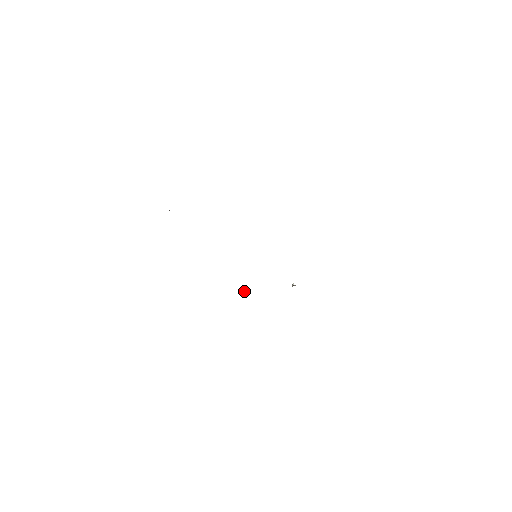
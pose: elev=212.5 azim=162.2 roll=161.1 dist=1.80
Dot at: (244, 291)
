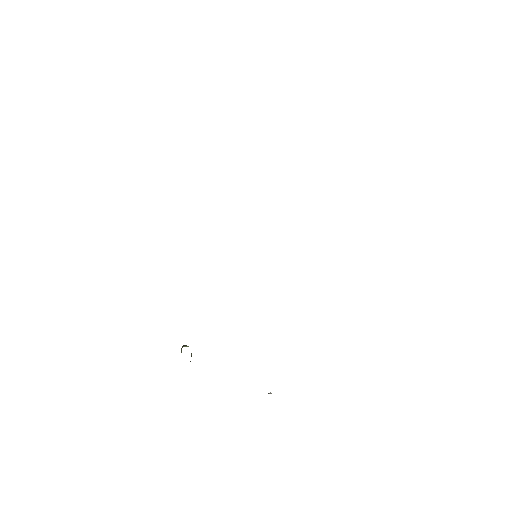
Dot at: occluded
